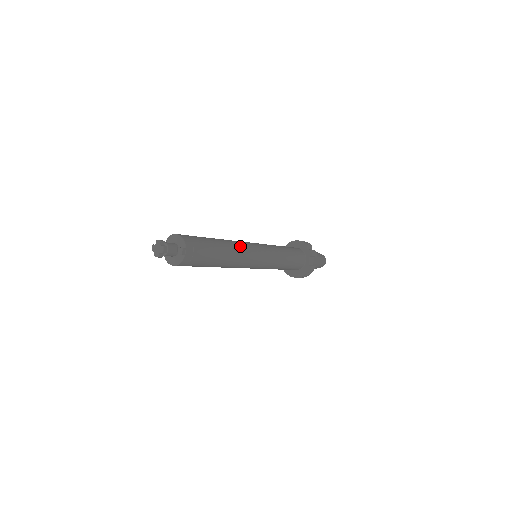
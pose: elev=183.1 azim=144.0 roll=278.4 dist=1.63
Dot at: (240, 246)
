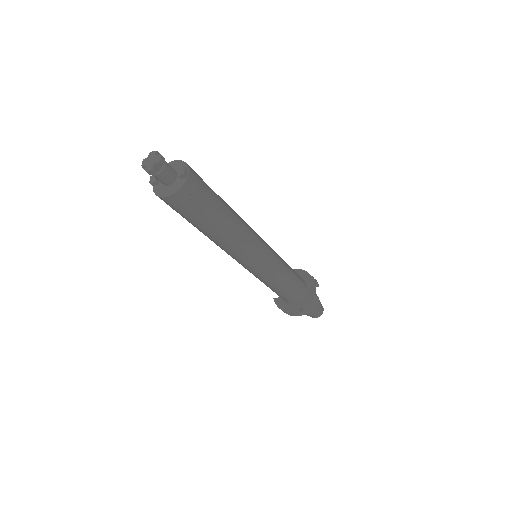
Dot at: (244, 221)
